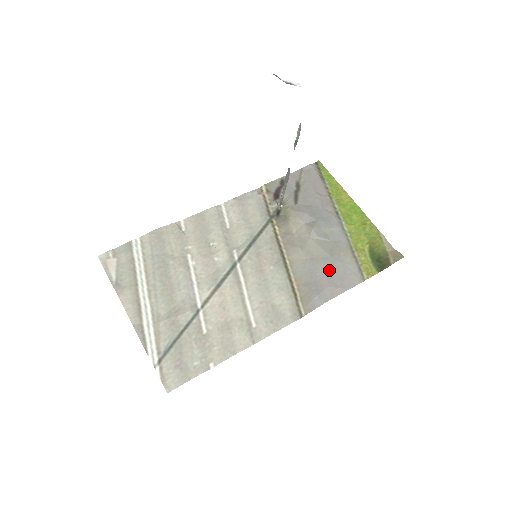
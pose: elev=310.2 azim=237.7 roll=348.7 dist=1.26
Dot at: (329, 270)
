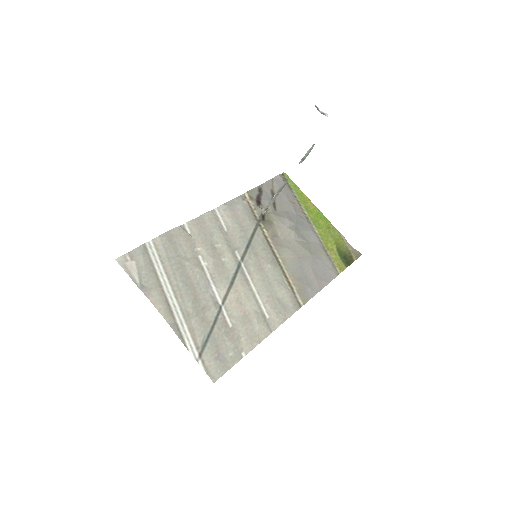
Dot at: (313, 267)
